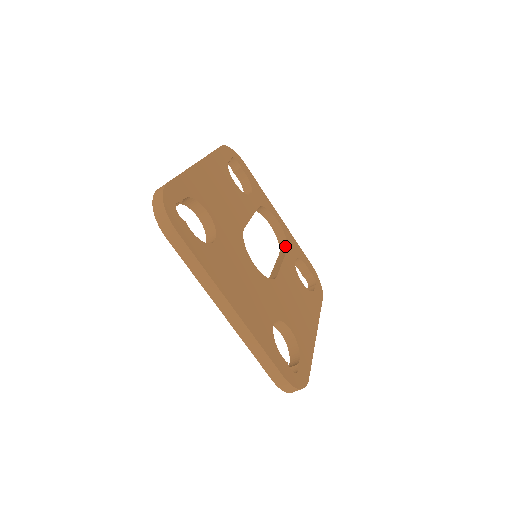
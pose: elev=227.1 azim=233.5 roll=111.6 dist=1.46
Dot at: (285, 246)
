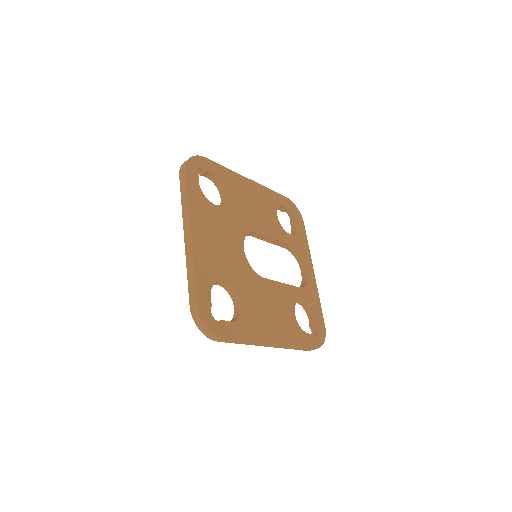
Dot at: (301, 287)
